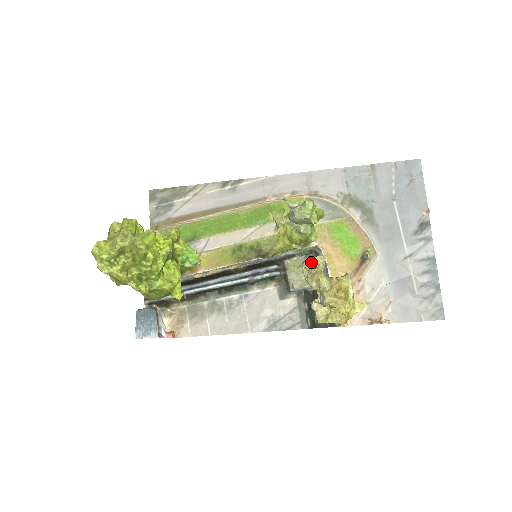
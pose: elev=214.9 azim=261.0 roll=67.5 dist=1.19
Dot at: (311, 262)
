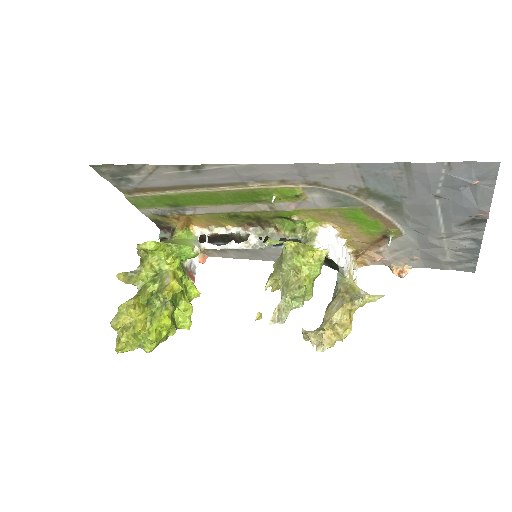
Dot at: occluded
